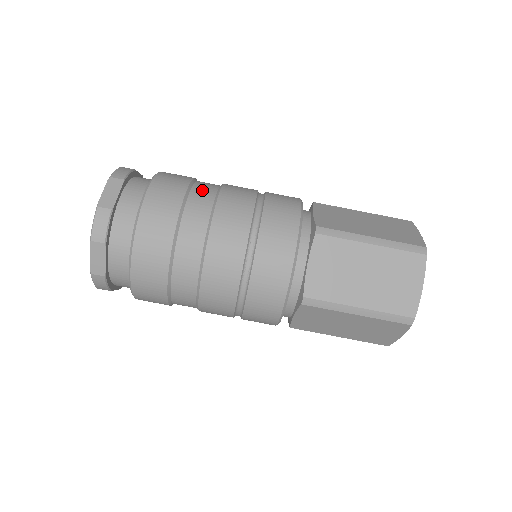
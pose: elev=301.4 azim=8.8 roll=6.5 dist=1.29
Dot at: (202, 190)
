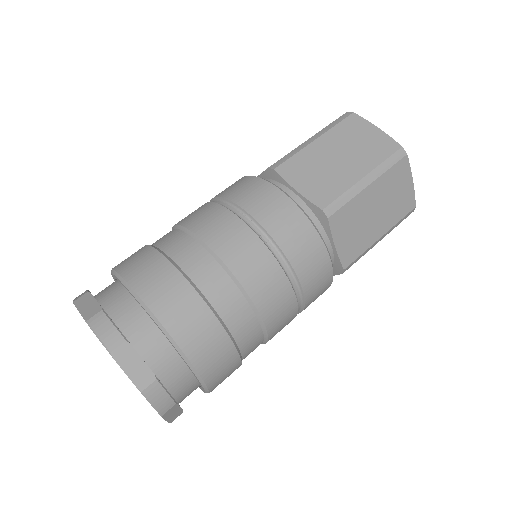
Dot at: (161, 238)
